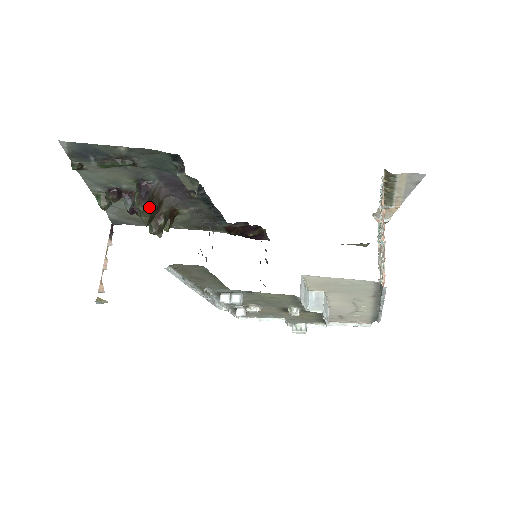
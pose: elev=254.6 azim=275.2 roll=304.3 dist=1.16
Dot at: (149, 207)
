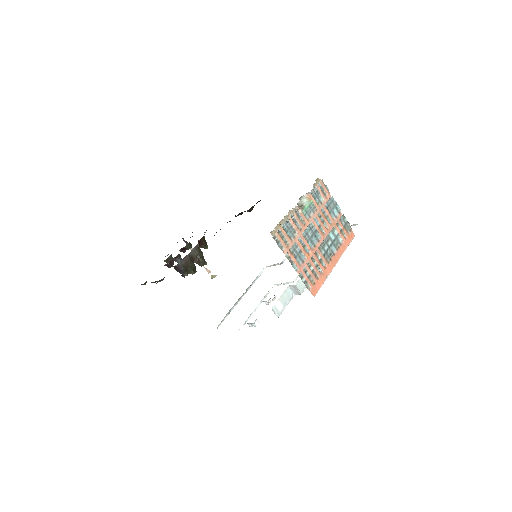
Dot at: (188, 270)
